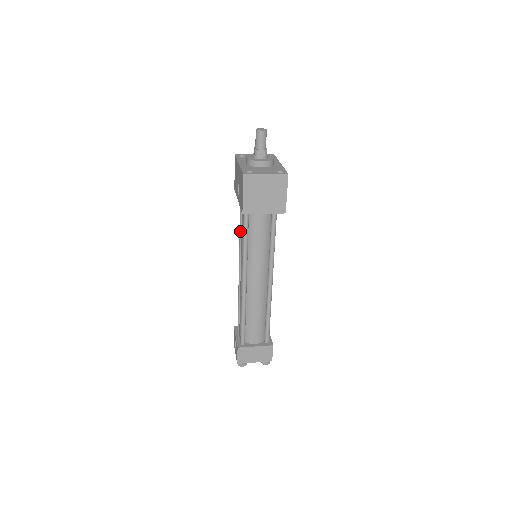
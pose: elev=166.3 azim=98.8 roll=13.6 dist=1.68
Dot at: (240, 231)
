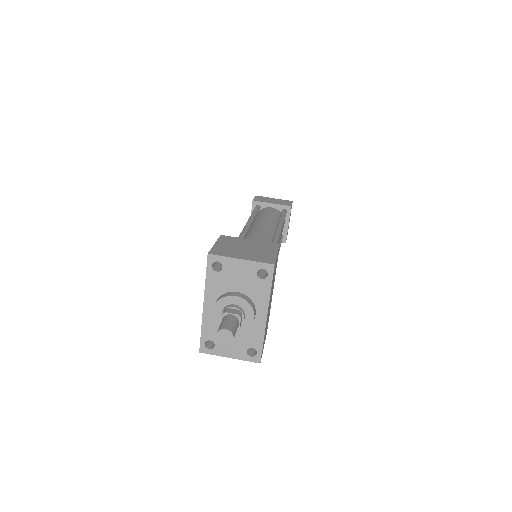
Dot at: occluded
